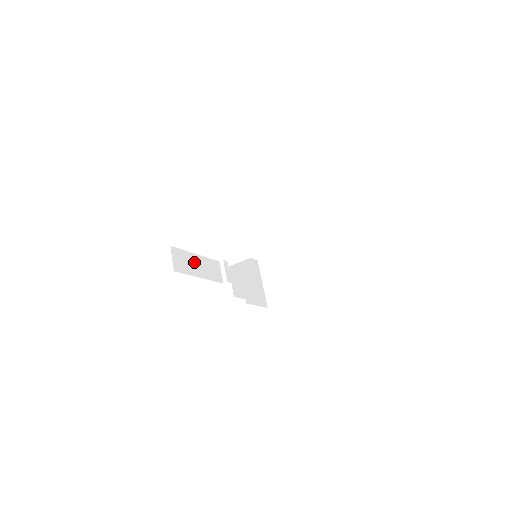
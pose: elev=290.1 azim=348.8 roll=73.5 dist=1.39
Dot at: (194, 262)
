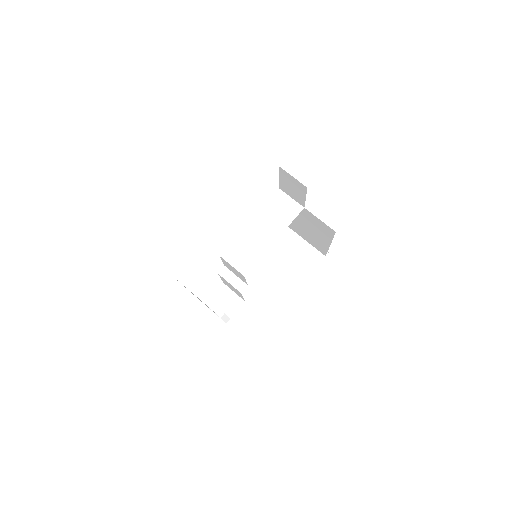
Dot at: occluded
